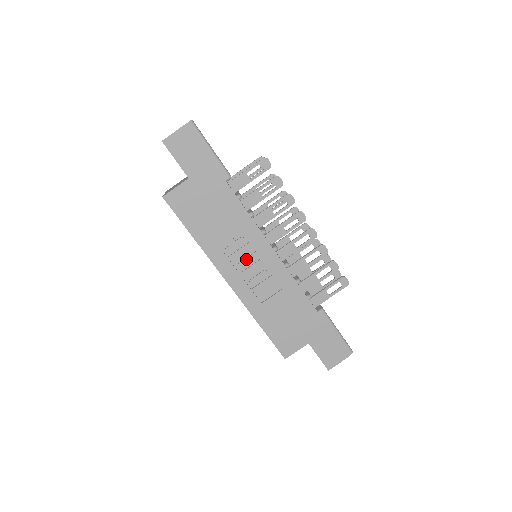
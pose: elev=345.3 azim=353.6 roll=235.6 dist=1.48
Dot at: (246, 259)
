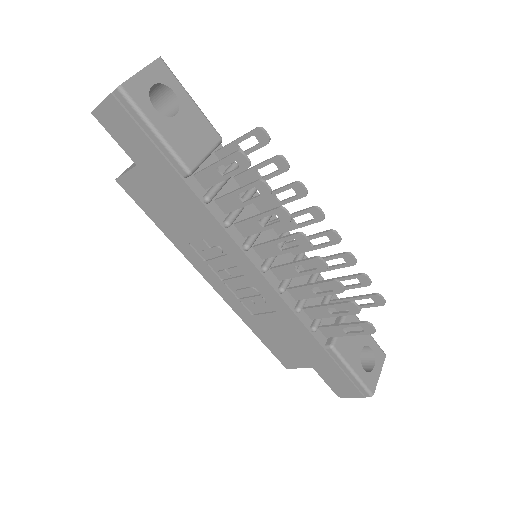
Dot at: (228, 269)
